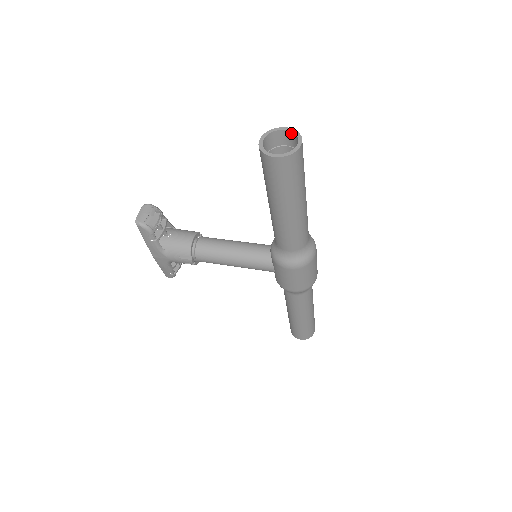
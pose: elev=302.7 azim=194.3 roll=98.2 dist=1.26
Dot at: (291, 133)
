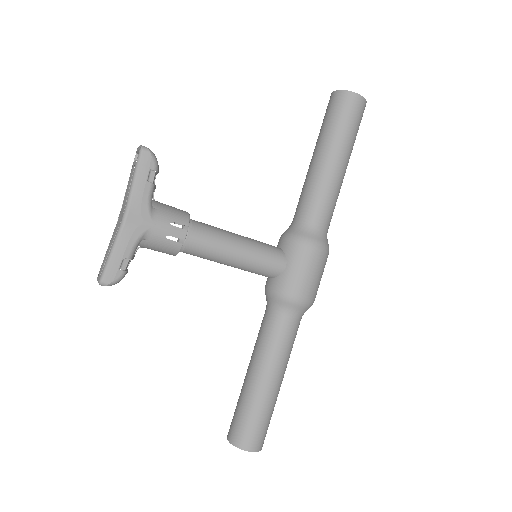
Dot at: occluded
